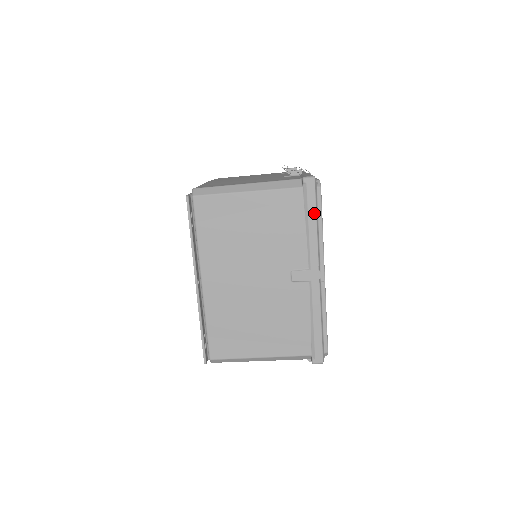
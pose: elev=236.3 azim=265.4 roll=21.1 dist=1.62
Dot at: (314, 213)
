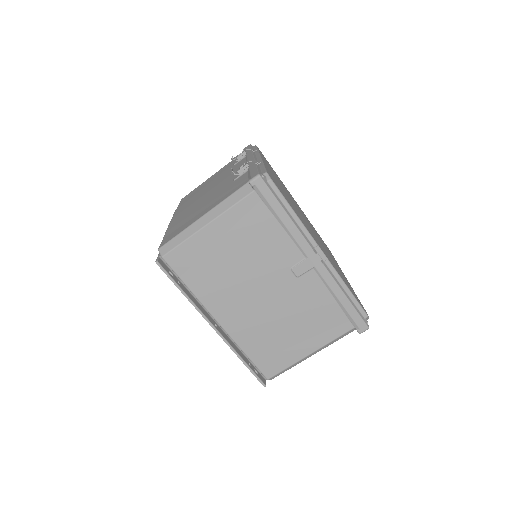
Dot at: (279, 207)
